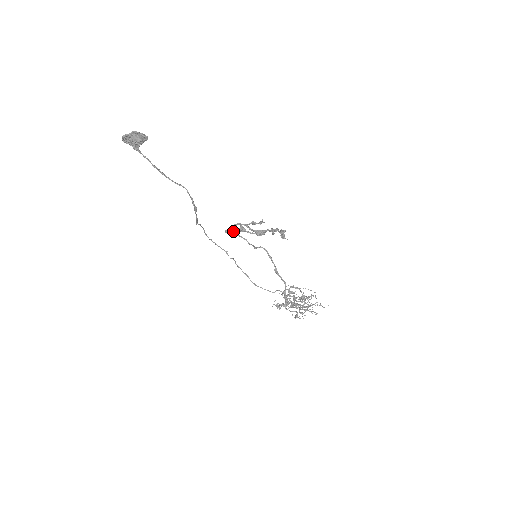
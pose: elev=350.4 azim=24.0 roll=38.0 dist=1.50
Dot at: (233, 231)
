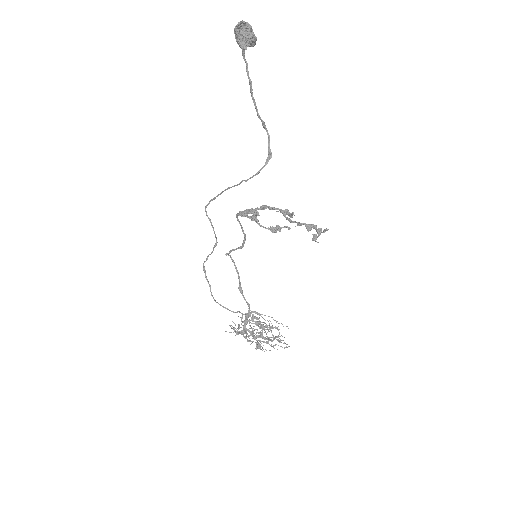
Dot at: (247, 215)
